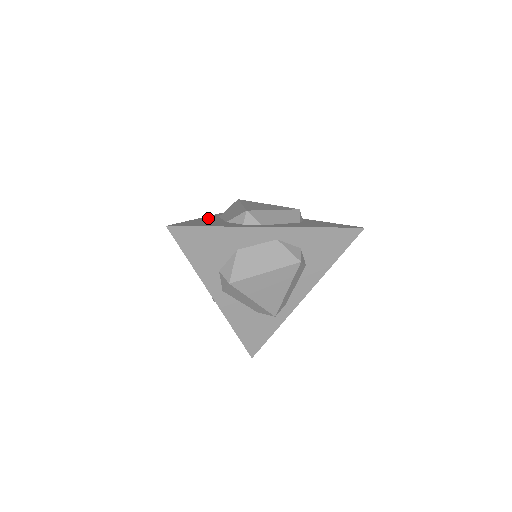
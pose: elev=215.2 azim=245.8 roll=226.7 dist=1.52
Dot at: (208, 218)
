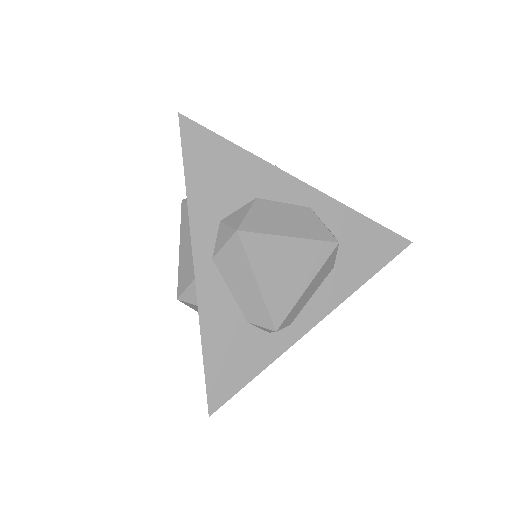
Dot at: occluded
